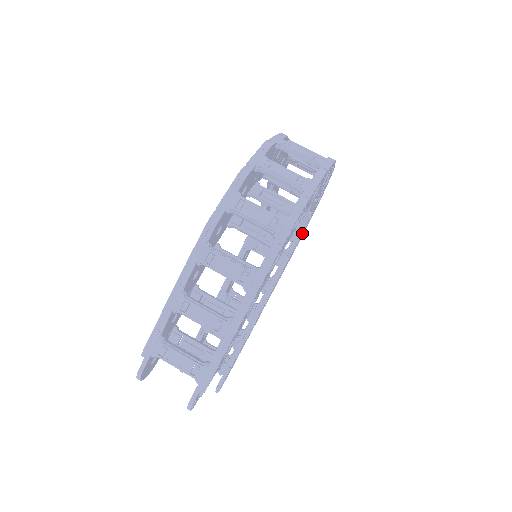
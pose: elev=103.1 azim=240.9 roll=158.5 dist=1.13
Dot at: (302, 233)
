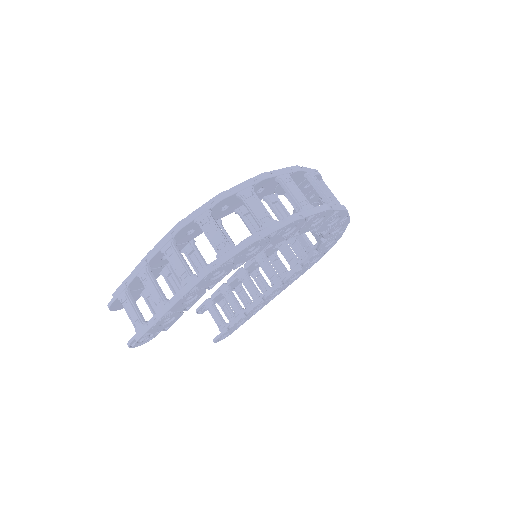
Dot at: (320, 251)
